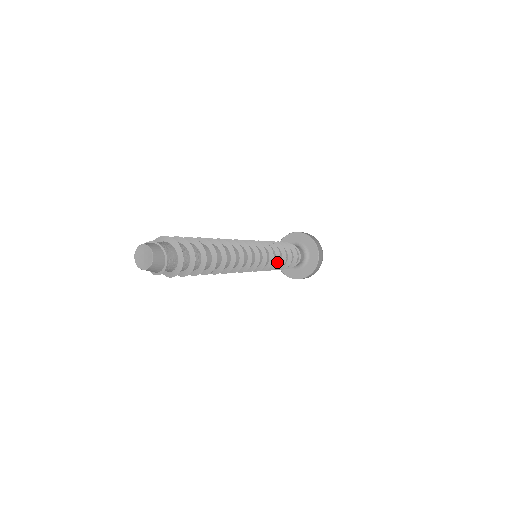
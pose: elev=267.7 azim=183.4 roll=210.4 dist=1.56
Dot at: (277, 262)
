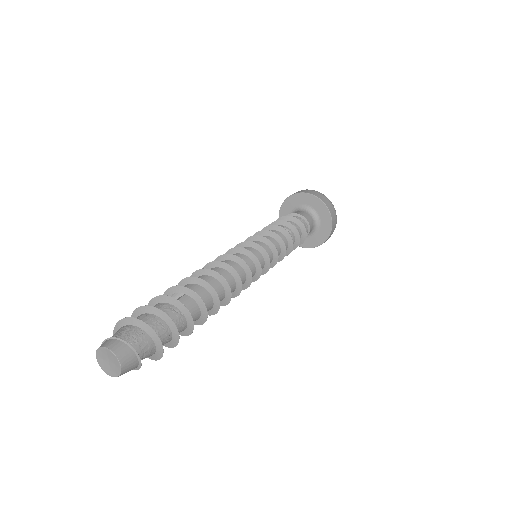
Dot at: (282, 255)
